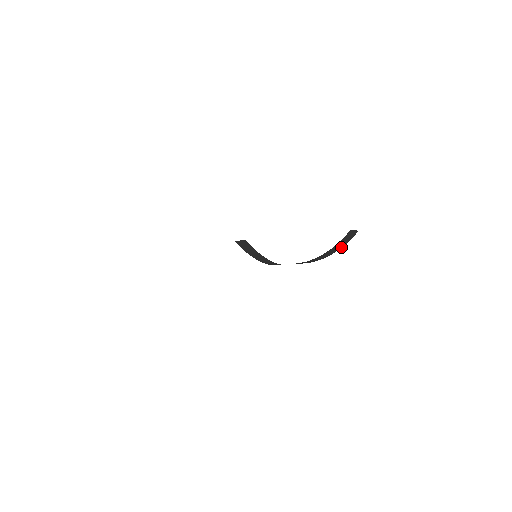
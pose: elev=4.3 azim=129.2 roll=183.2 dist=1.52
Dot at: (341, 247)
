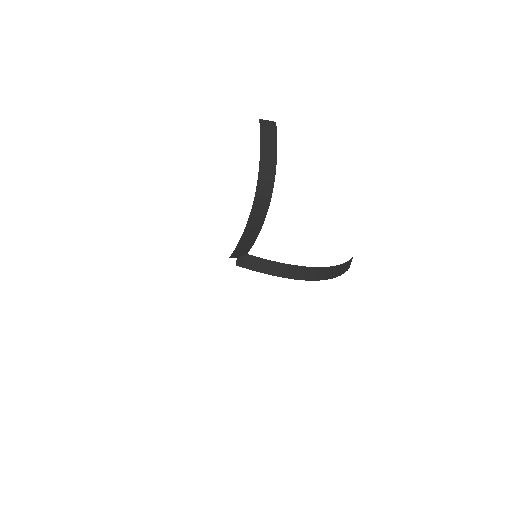
Dot at: (276, 147)
